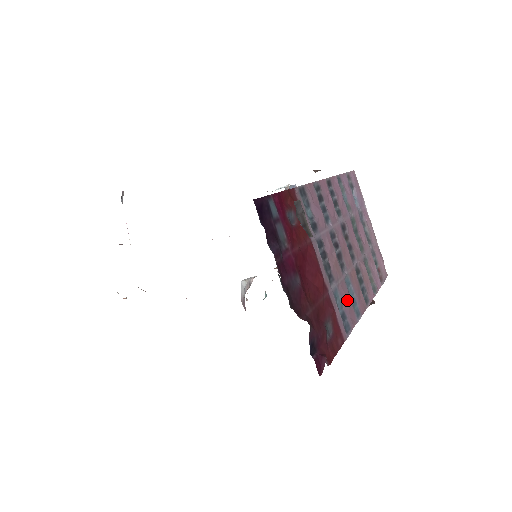
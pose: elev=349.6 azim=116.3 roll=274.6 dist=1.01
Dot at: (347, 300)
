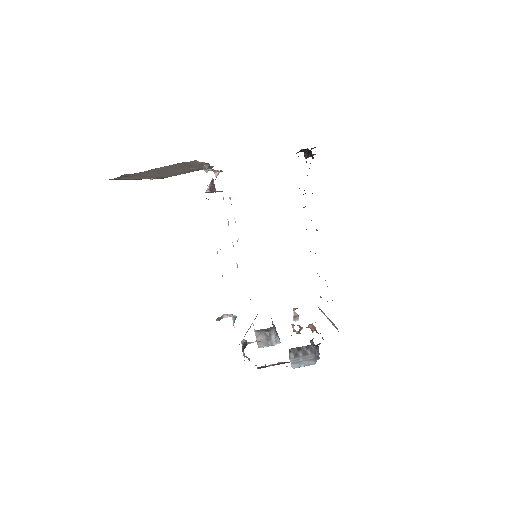
Dot at: occluded
